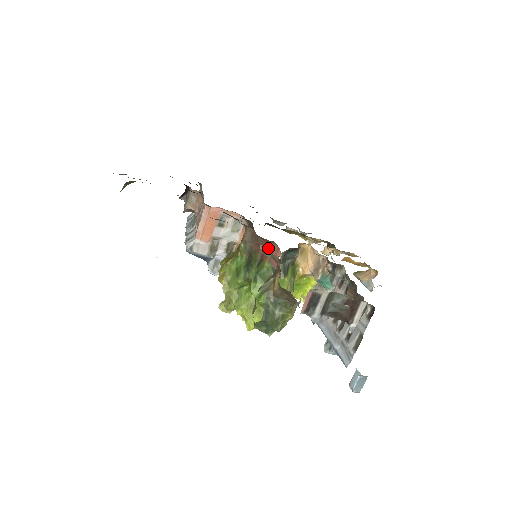
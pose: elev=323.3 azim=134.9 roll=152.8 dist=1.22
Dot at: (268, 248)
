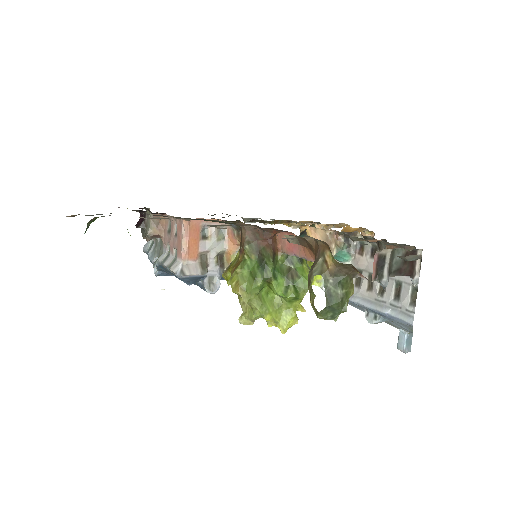
Dot at: (275, 240)
